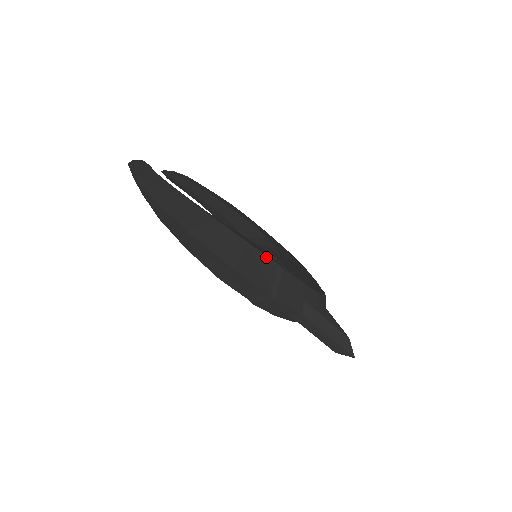
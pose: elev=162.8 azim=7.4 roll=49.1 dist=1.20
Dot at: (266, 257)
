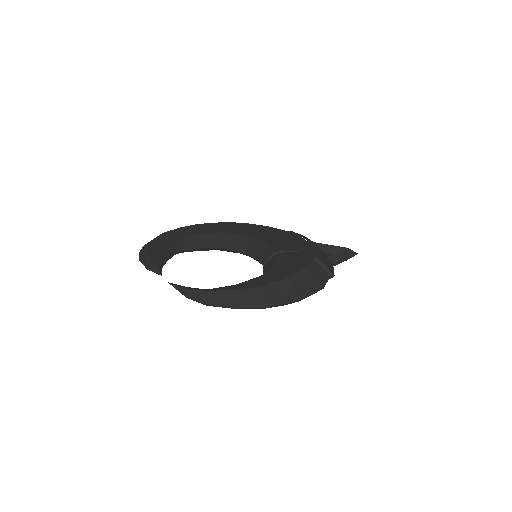
Dot at: (311, 263)
